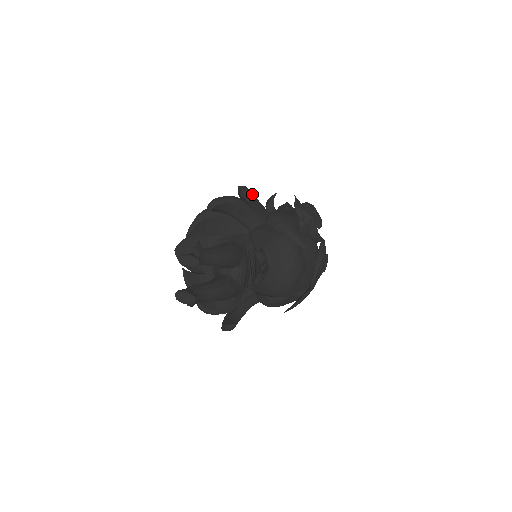
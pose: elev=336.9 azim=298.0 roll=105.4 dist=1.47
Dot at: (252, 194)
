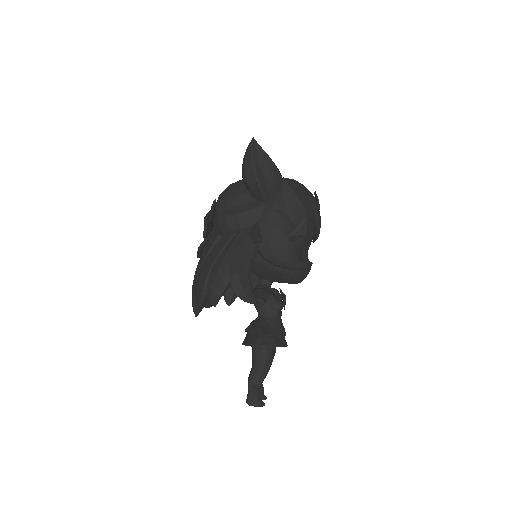
Dot at: (250, 287)
